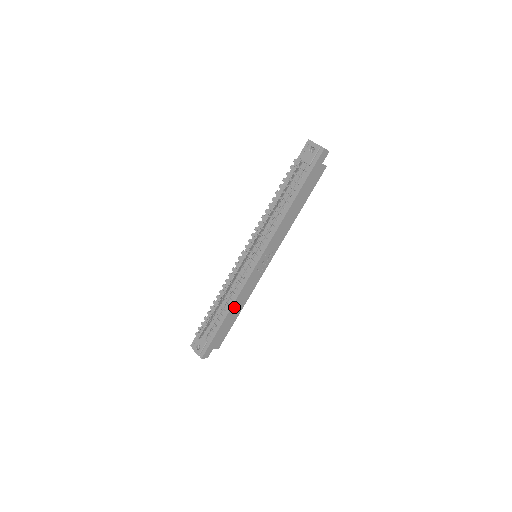
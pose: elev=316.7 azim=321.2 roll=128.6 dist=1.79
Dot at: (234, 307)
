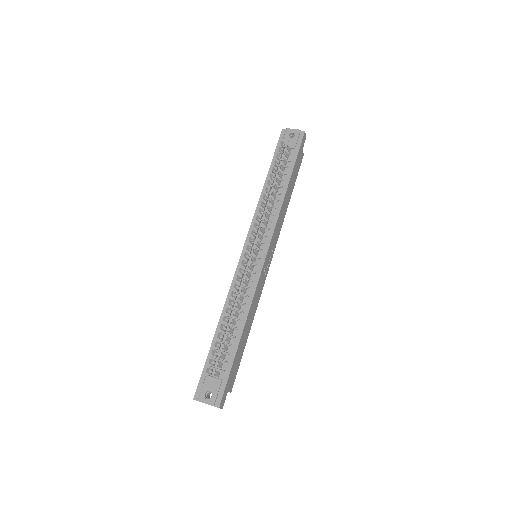
Dot at: (247, 322)
